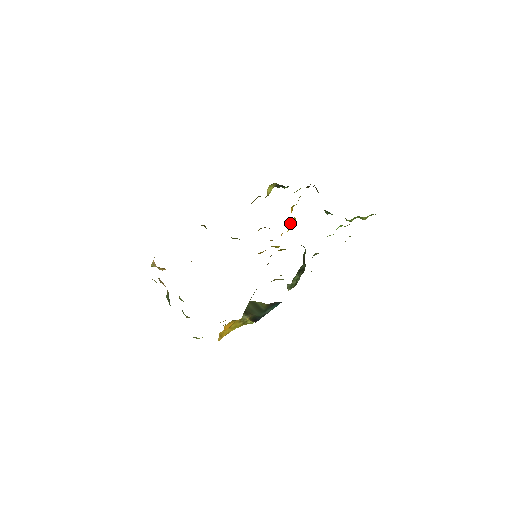
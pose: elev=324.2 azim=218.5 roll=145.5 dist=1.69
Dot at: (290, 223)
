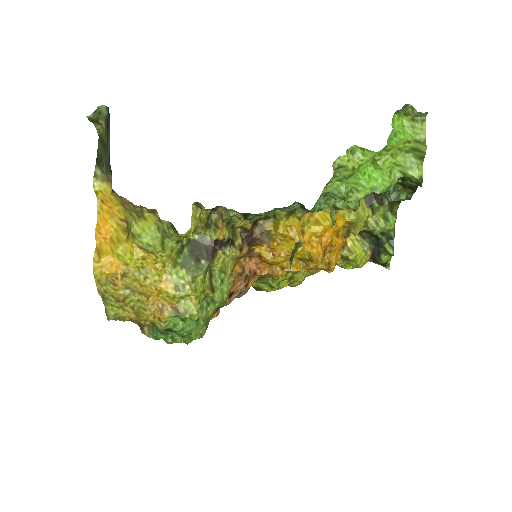
Dot at: (318, 216)
